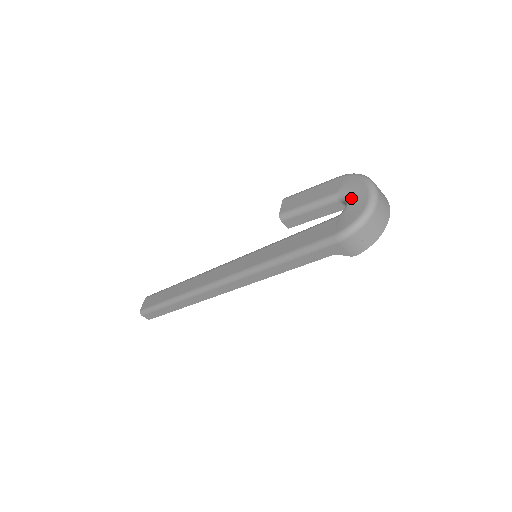
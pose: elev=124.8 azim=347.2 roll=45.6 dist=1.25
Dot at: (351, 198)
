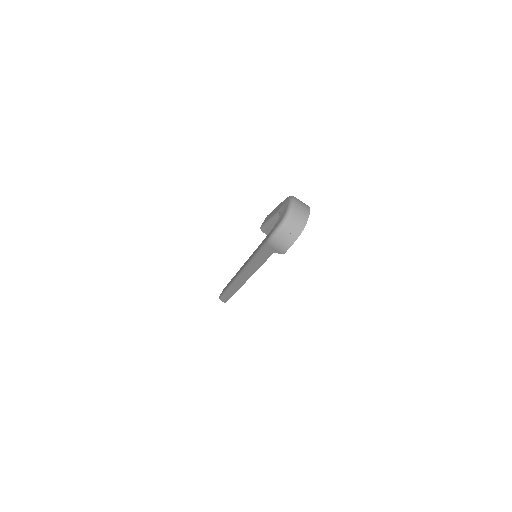
Dot at: (281, 214)
